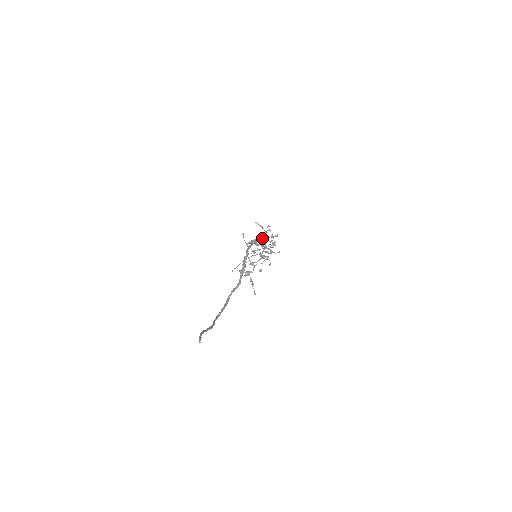
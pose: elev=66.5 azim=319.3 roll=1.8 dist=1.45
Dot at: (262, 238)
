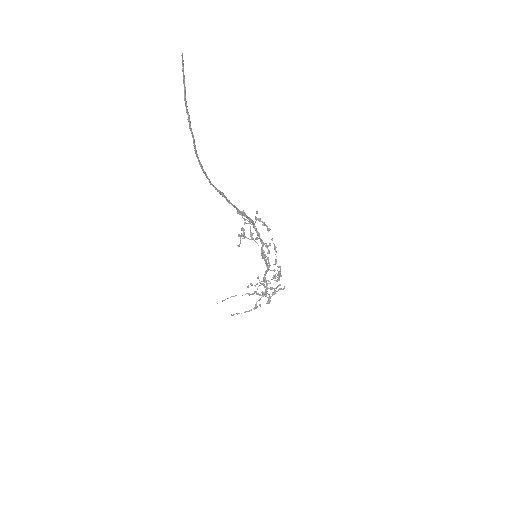
Dot at: (269, 265)
